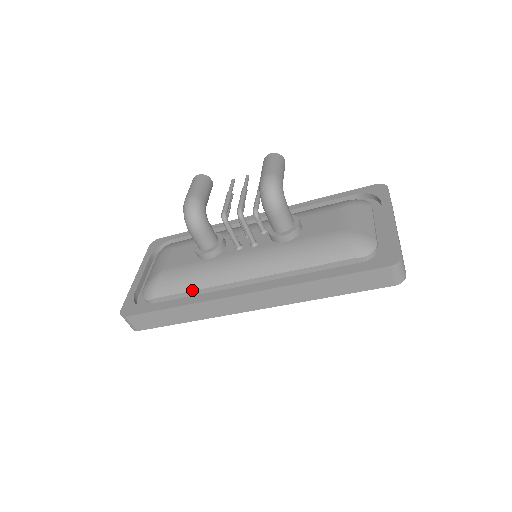
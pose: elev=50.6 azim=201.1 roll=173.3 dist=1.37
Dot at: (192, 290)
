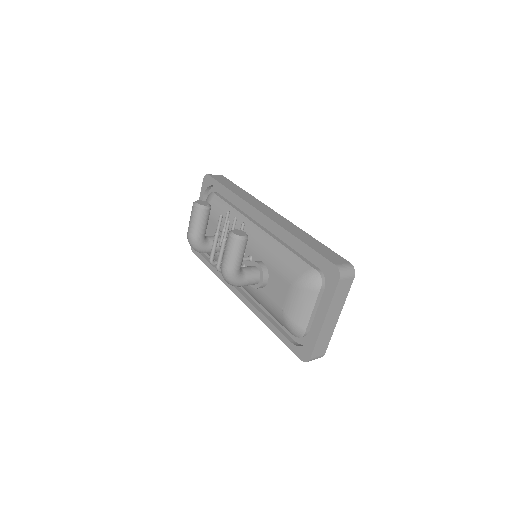
Dot at: occluded
